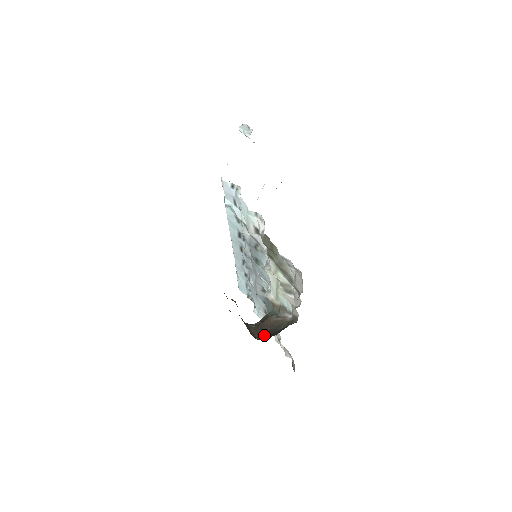
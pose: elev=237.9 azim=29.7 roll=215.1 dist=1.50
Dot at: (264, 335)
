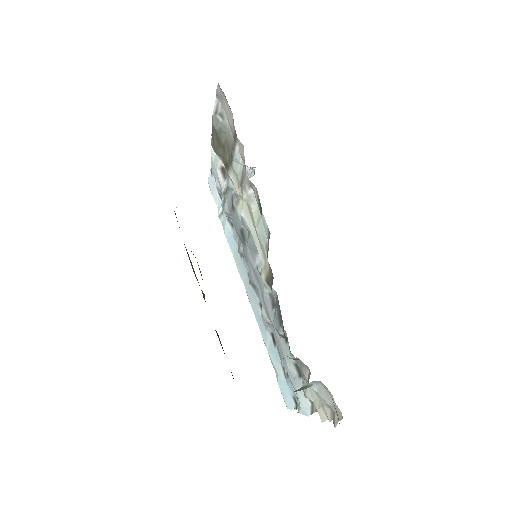
Dot at: occluded
